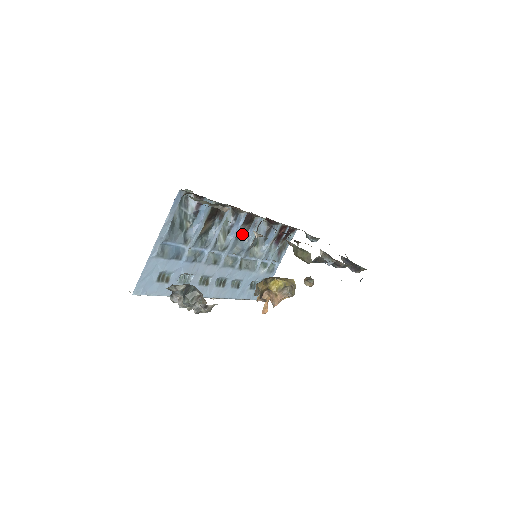
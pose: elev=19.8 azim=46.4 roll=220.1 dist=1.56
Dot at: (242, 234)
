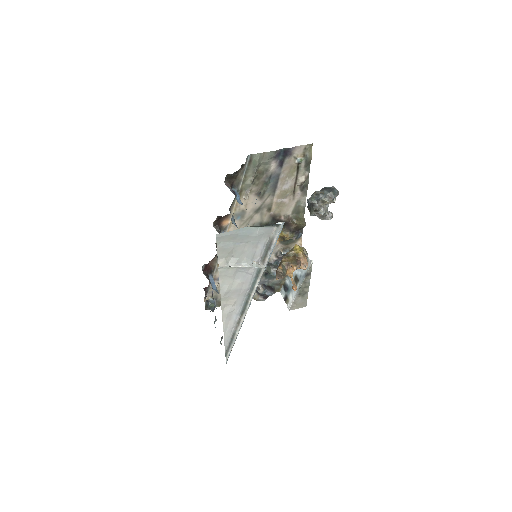
Dot at: occluded
